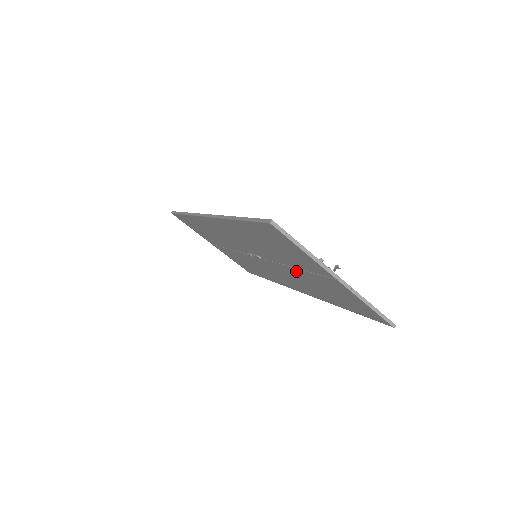
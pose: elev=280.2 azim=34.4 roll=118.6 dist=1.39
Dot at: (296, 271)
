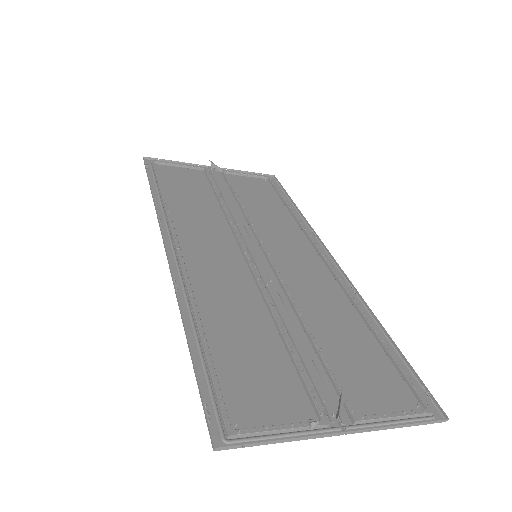
Dot at: (302, 330)
